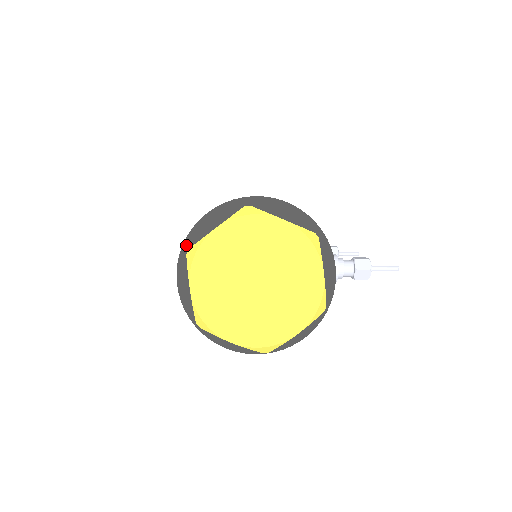
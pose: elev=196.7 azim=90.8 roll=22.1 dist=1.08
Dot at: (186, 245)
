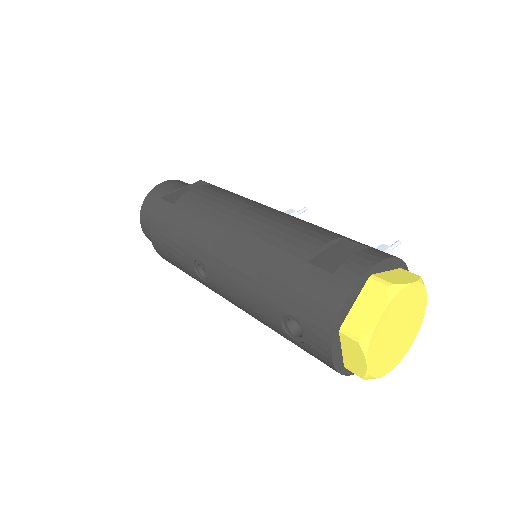
Dot at: (337, 329)
